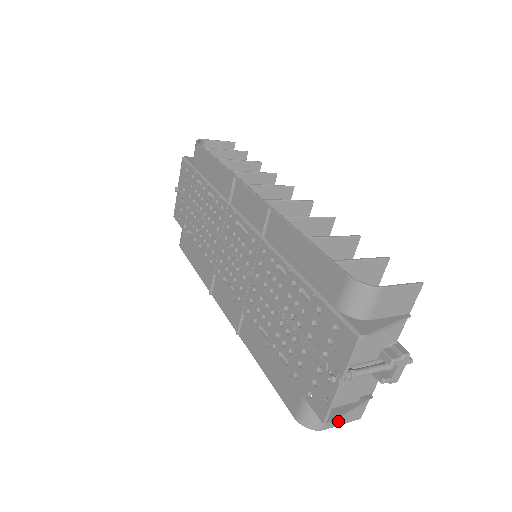
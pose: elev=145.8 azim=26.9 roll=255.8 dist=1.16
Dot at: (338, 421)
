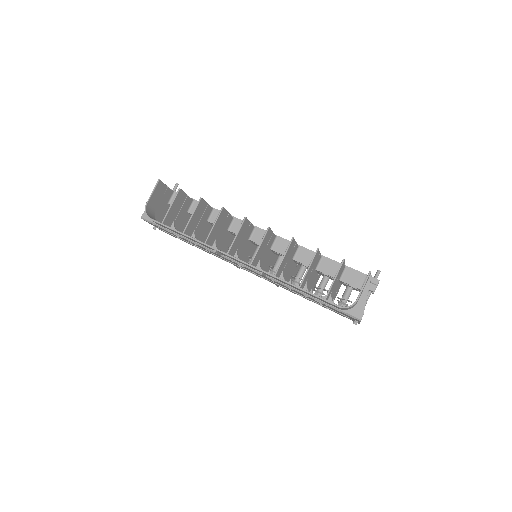
Dot at: occluded
